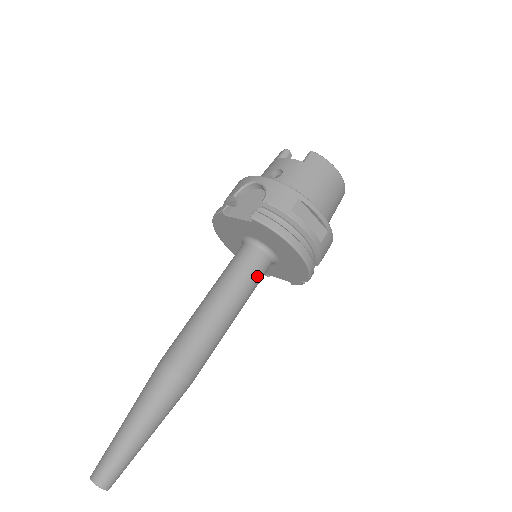
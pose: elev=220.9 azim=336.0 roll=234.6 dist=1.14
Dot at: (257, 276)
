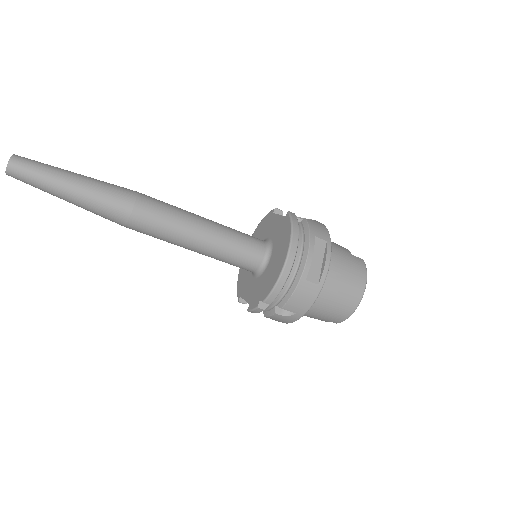
Dot at: (243, 251)
